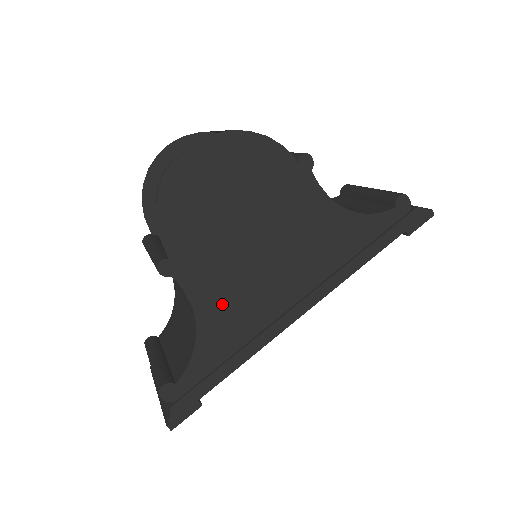
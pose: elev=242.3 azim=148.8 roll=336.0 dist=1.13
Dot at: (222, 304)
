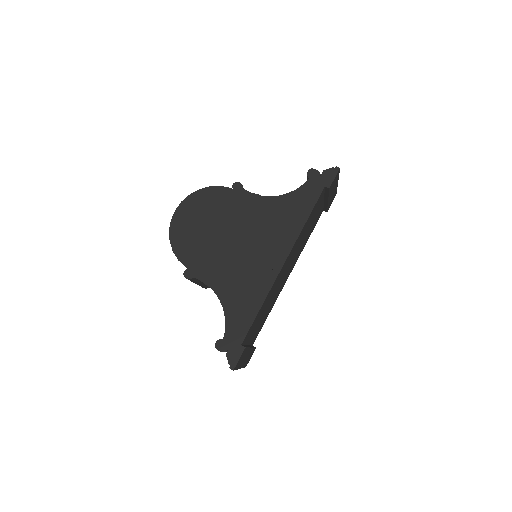
Dot at: (228, 281)
